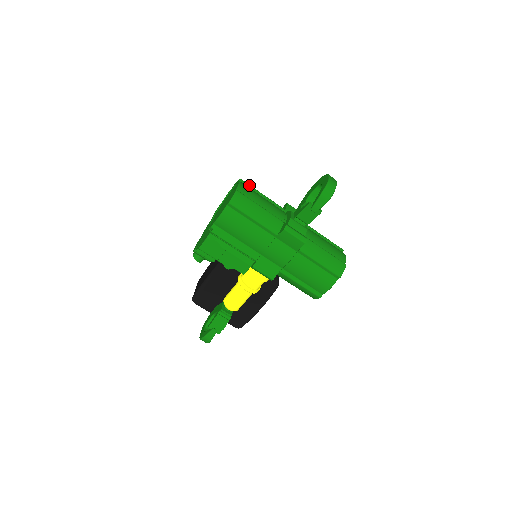
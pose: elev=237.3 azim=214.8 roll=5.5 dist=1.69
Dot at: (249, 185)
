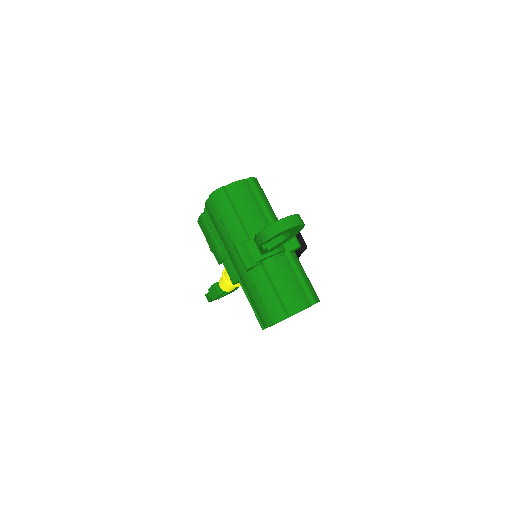
Dot at: (255, 187)
